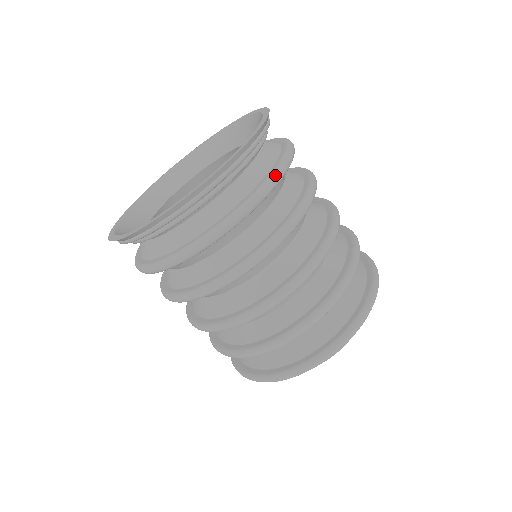
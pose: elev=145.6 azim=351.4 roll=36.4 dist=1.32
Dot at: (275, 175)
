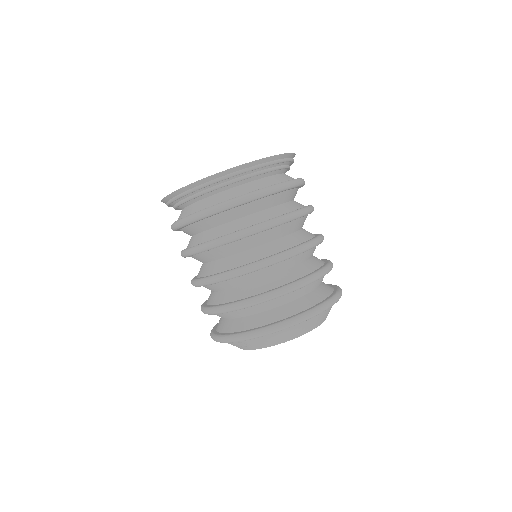
Dot at: (230, 201)
